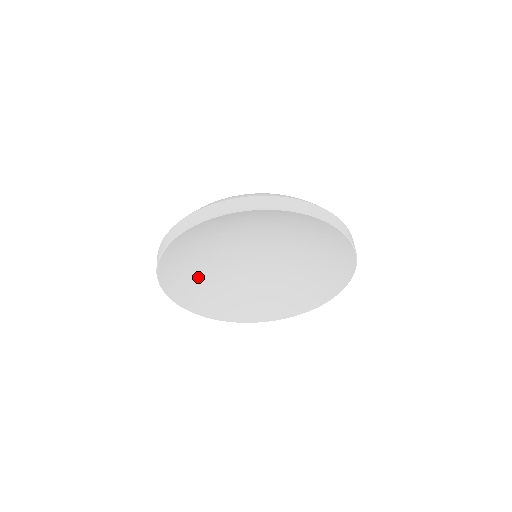
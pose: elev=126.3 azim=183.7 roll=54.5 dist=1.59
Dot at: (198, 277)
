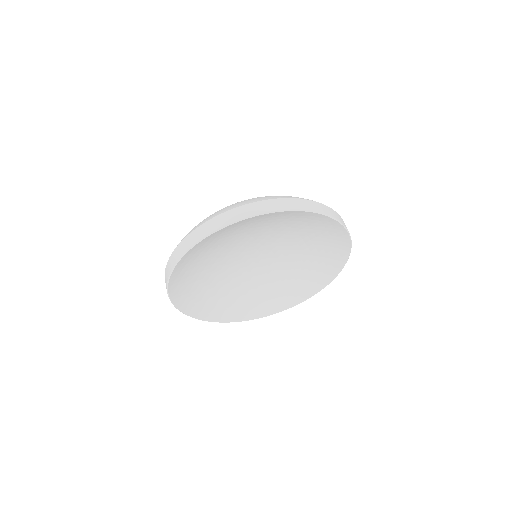
Dot at: (212, 292)
